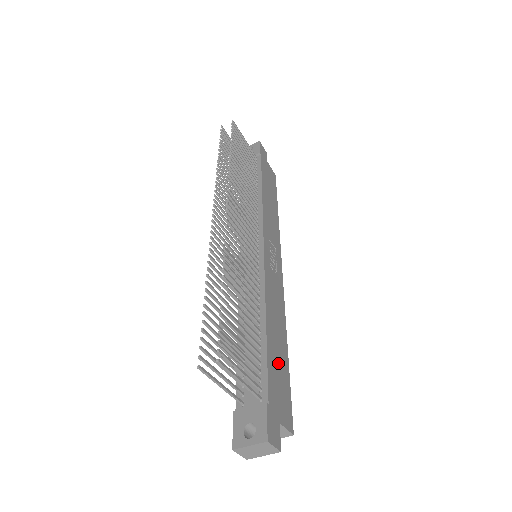
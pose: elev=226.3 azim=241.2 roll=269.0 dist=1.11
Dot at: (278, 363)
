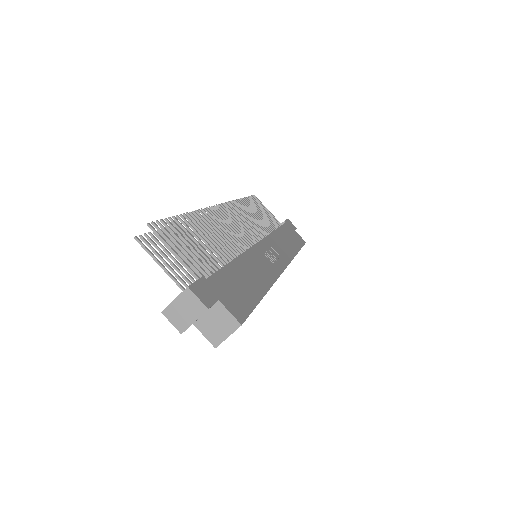
Dot at: (241, 284)
